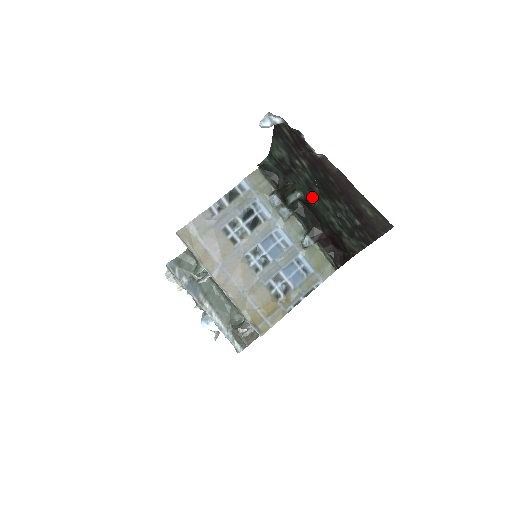
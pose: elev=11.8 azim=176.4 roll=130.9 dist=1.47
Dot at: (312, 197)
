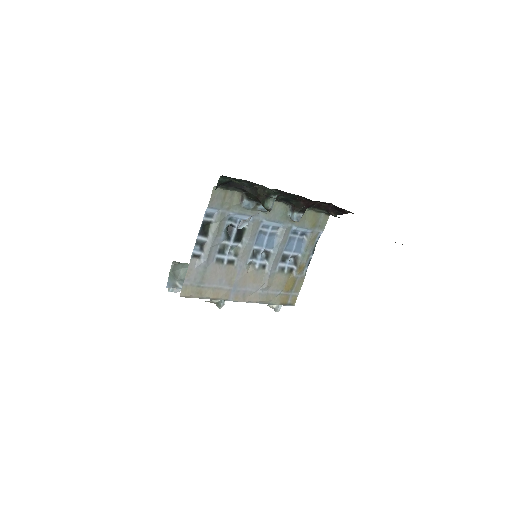
Dot at: occluded
